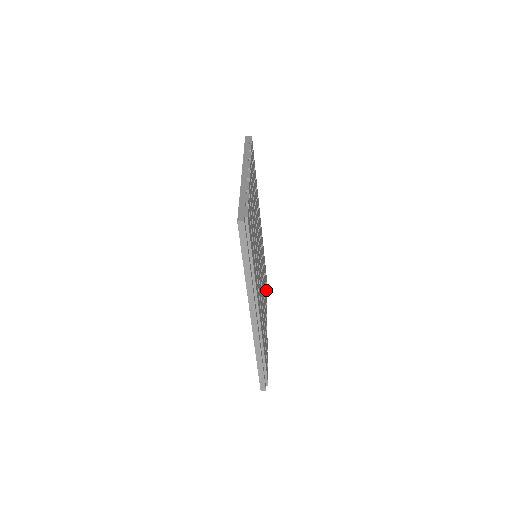
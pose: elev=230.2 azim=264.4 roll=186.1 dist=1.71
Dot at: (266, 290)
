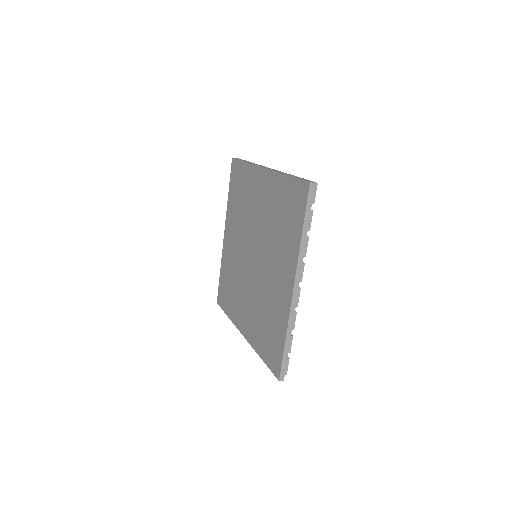
Dot at: occluded
